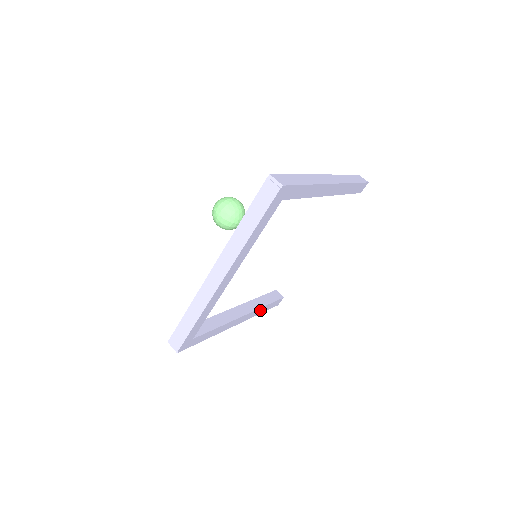
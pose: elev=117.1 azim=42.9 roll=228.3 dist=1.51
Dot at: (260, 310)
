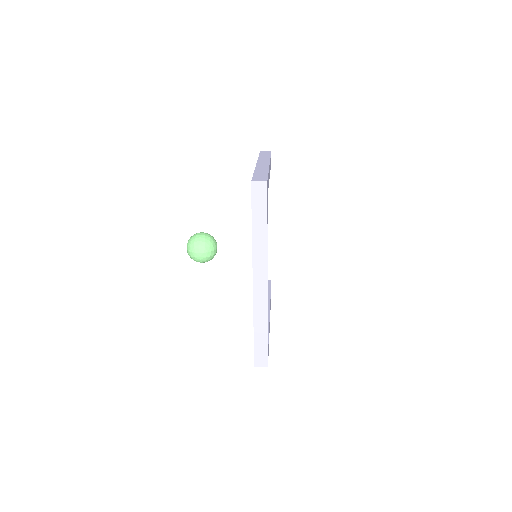
Dot at: occluded
